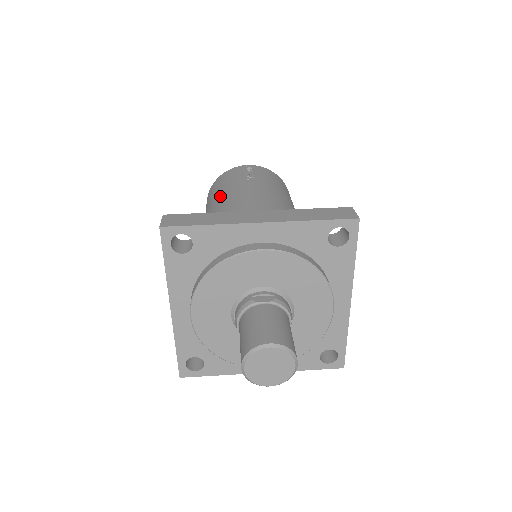
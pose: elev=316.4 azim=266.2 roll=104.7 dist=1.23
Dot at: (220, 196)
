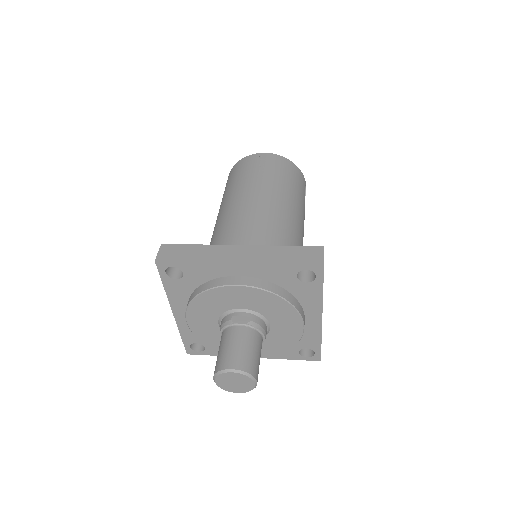
Dot at: (230, 194)
